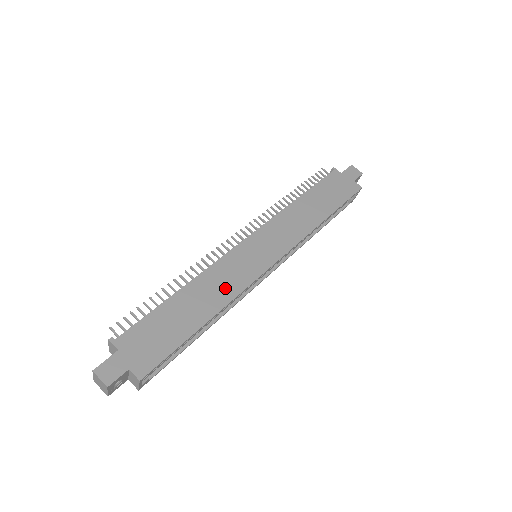
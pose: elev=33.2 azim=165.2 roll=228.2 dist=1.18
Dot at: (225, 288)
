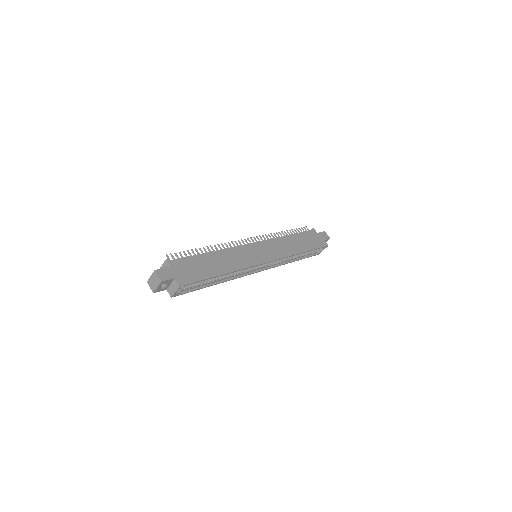
Dot at: (237, 262)
